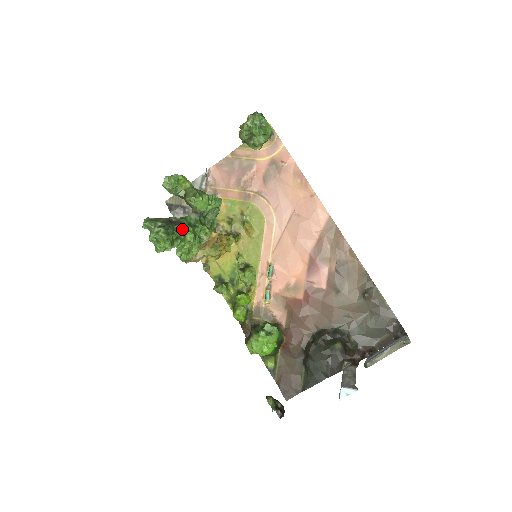
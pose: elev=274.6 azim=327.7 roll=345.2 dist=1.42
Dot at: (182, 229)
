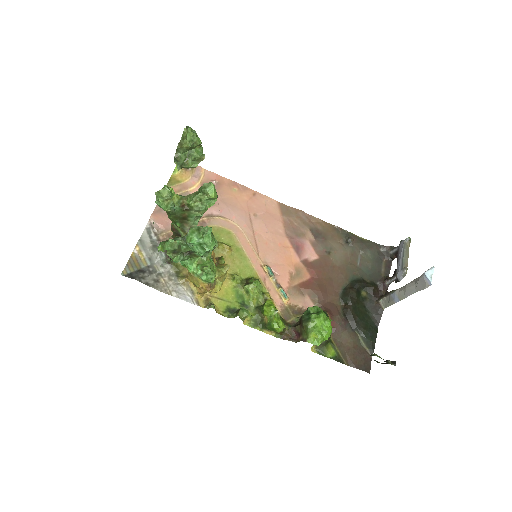
Dot at: occluded
